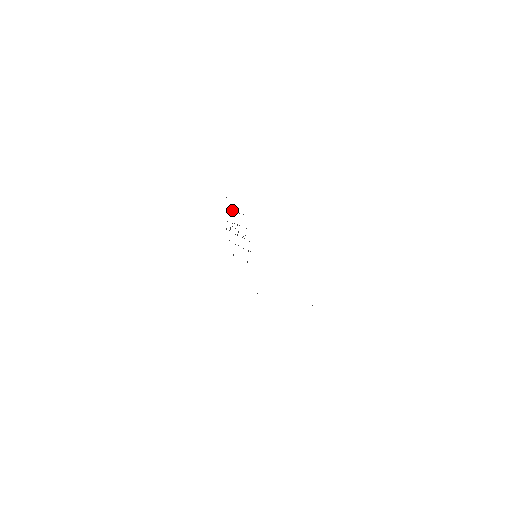
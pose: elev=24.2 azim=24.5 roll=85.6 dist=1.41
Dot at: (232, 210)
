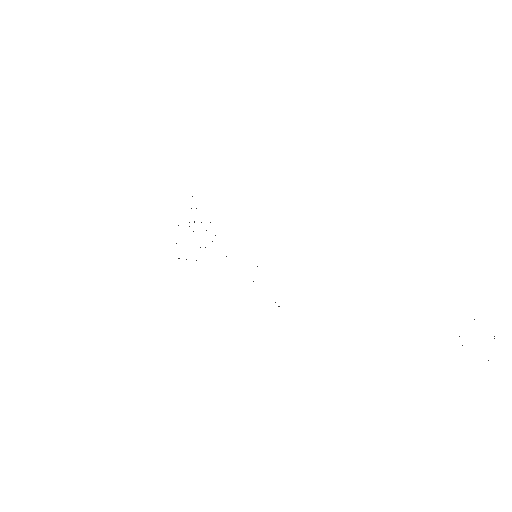
Dot at: occluded
